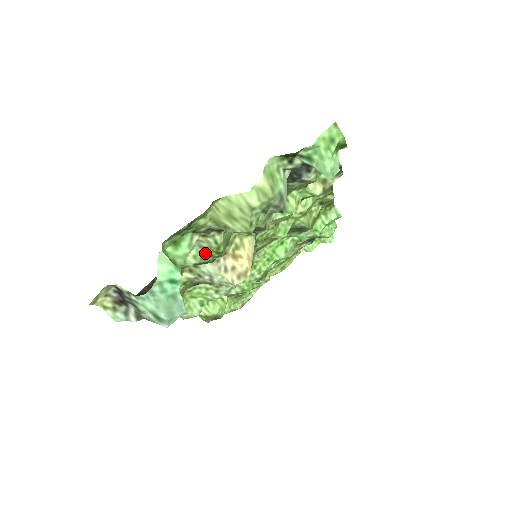
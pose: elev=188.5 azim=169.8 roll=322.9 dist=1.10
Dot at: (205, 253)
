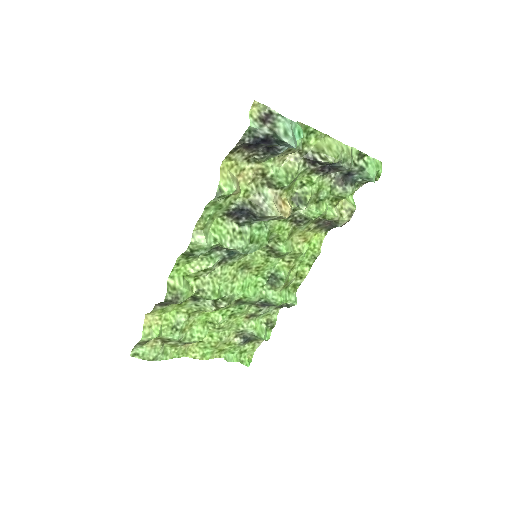
Dot at: (284, 174)
